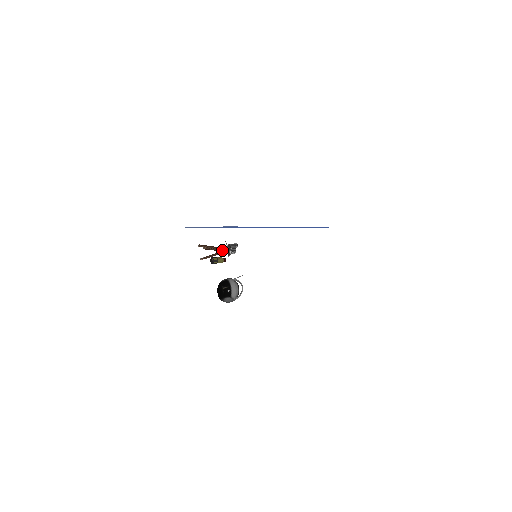
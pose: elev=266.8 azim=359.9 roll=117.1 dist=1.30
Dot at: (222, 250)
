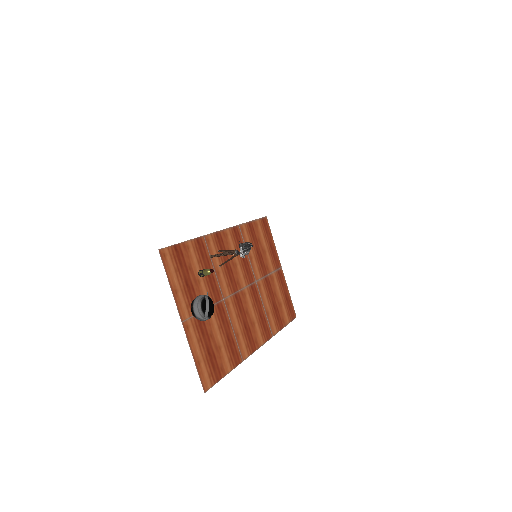
Dot at: (233, 253)
